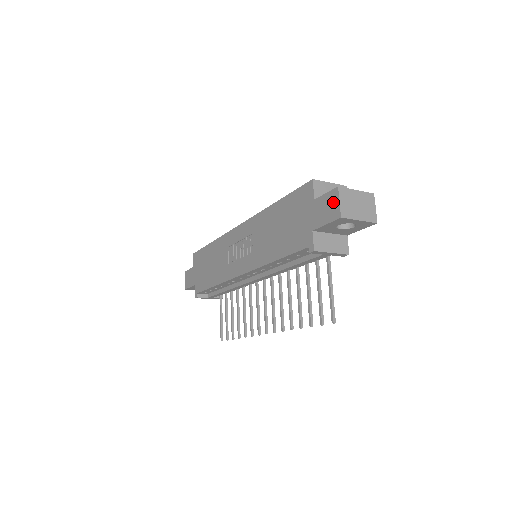
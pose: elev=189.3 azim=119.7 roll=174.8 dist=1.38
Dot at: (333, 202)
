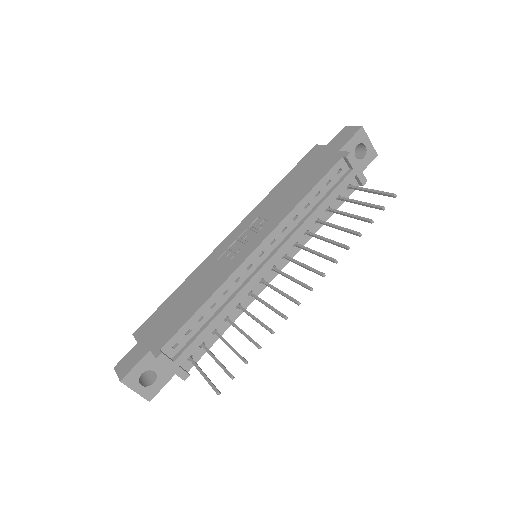
Dot at: (348, 130)
